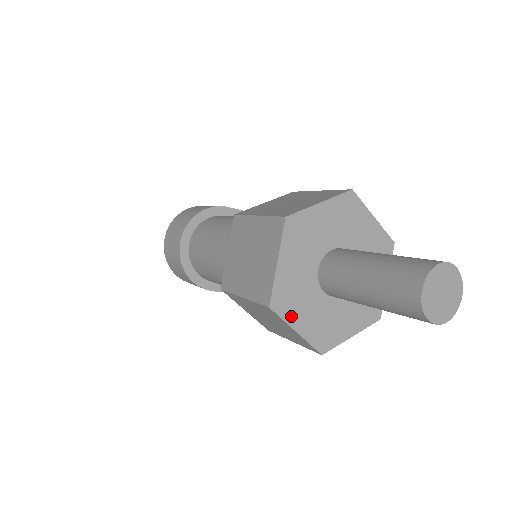
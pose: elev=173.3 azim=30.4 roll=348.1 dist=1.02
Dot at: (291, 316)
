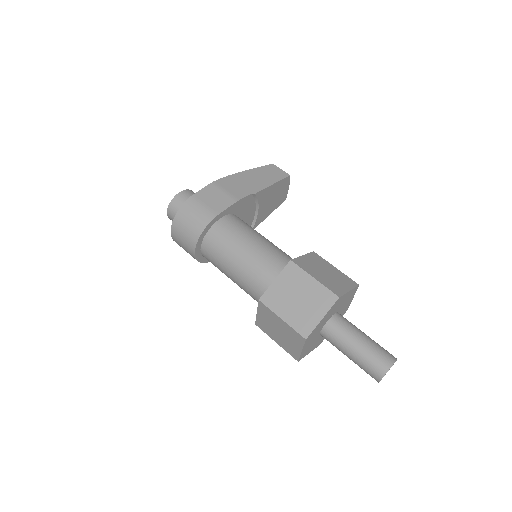
Dot at: (307, 353)
